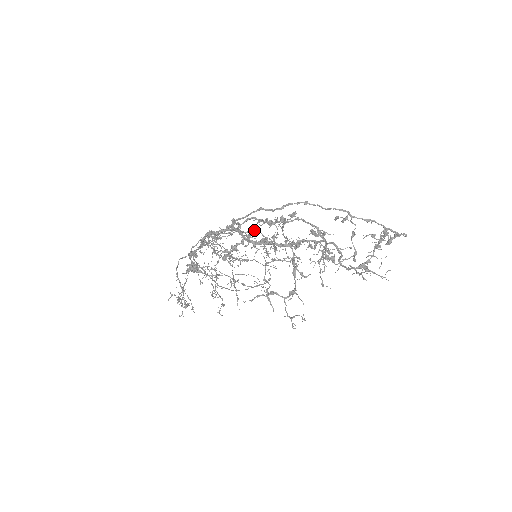
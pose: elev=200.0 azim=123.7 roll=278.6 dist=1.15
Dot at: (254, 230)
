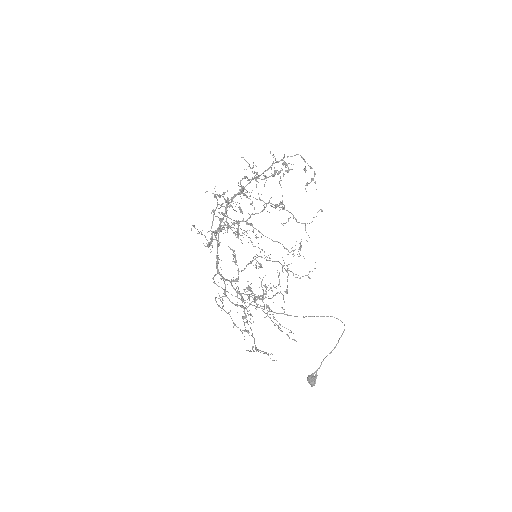
Dot at: (257, 257)
